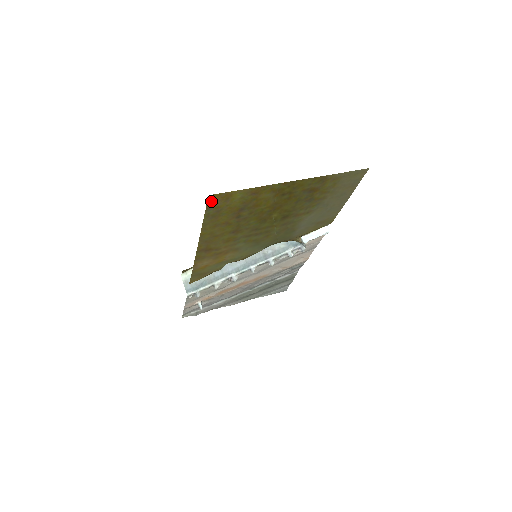
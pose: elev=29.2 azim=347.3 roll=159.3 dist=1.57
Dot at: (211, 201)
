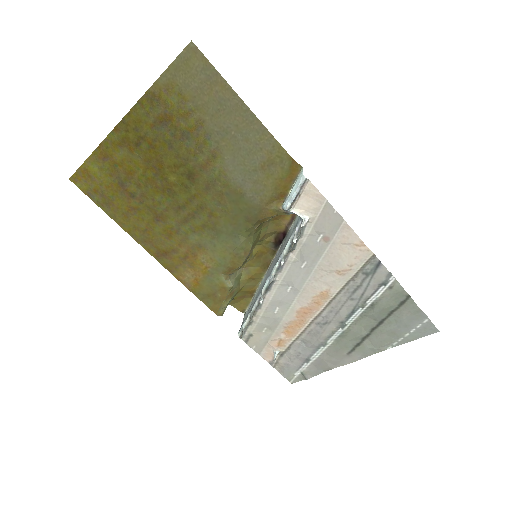
Dot at: (81, 185)
